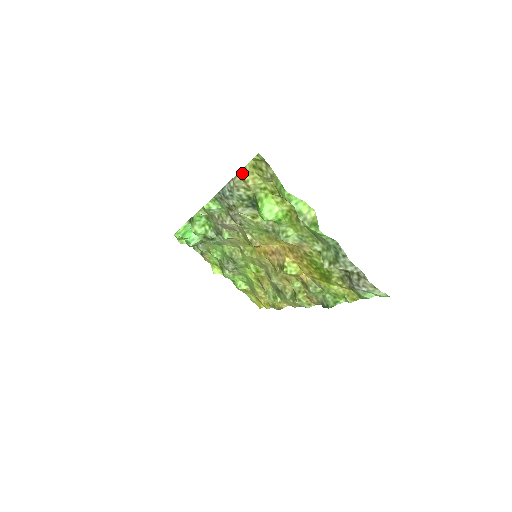
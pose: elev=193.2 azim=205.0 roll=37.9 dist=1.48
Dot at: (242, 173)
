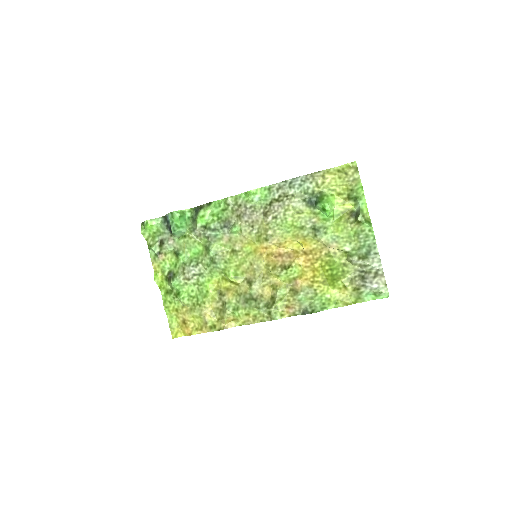
Dot at: (324, 172)
